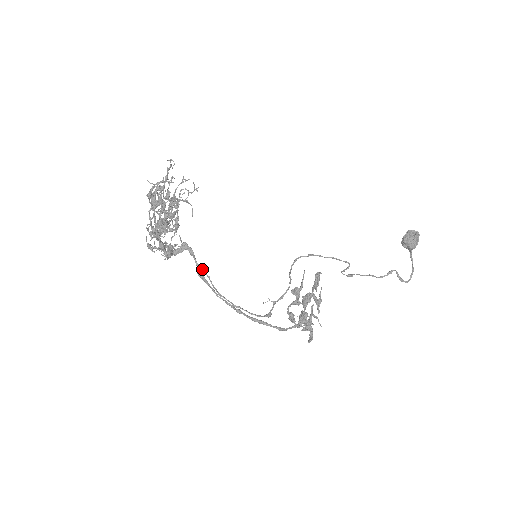
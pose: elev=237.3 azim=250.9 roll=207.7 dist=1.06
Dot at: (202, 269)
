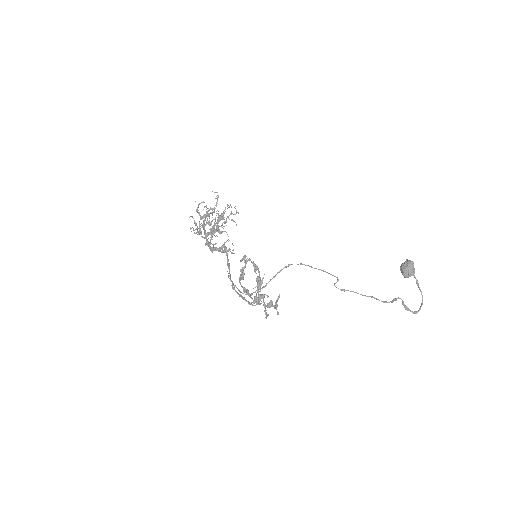
Dot at: (228, 261)
